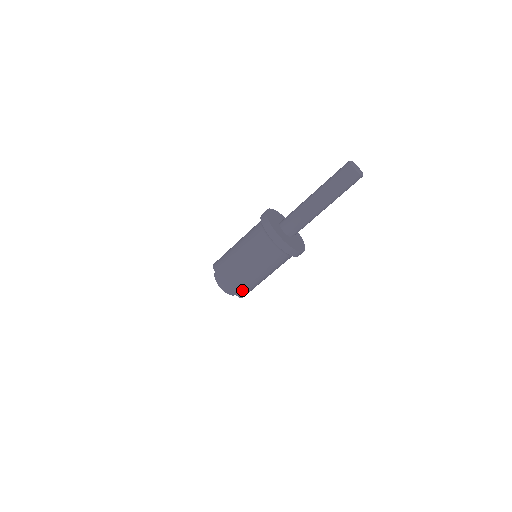
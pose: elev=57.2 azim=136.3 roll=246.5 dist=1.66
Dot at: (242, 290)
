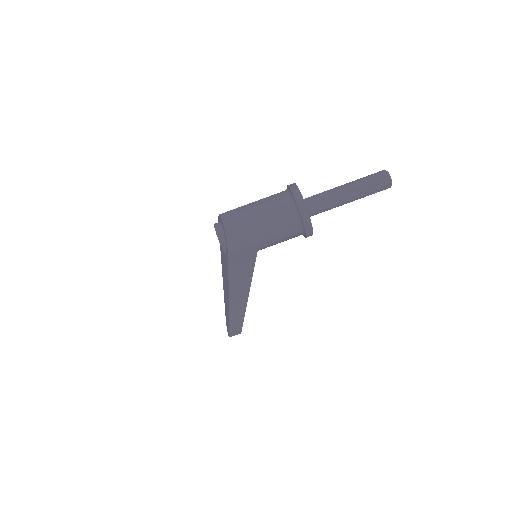
Dot at: (235, 234)
